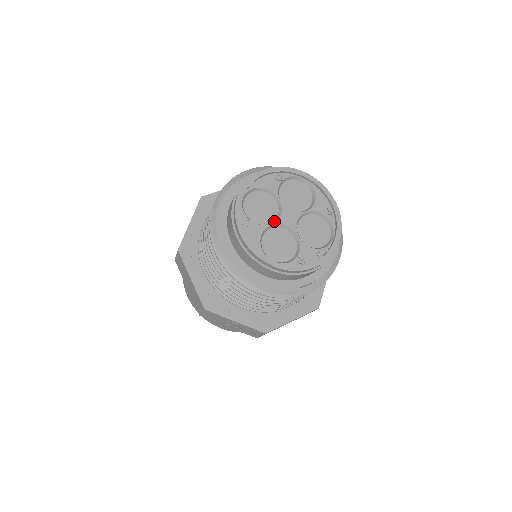
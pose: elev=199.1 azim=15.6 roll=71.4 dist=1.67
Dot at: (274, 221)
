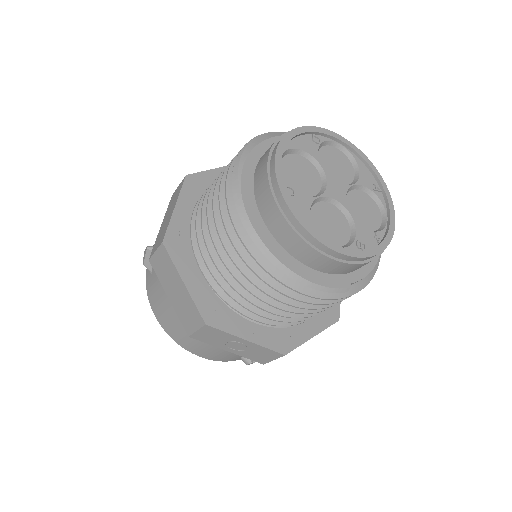
Dot at: (320, 193)
